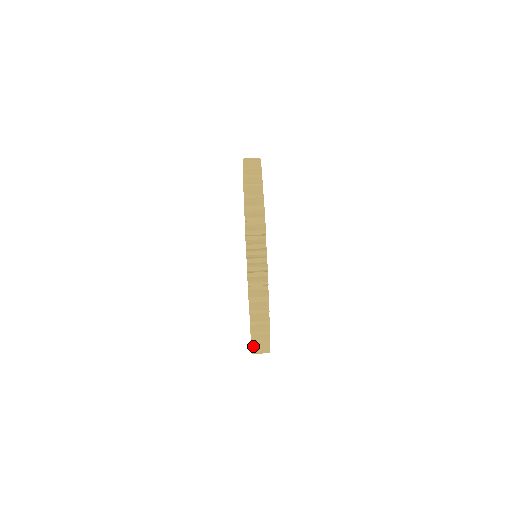
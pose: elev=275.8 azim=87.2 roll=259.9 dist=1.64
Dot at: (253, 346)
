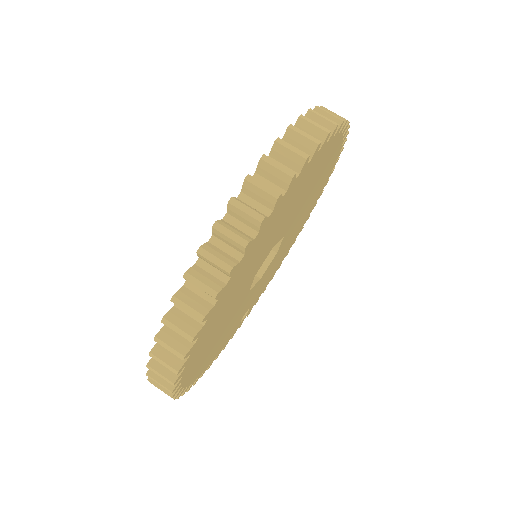
Dot at: occluded
